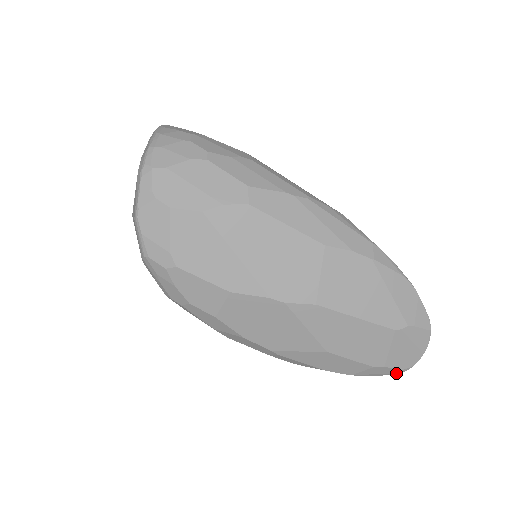
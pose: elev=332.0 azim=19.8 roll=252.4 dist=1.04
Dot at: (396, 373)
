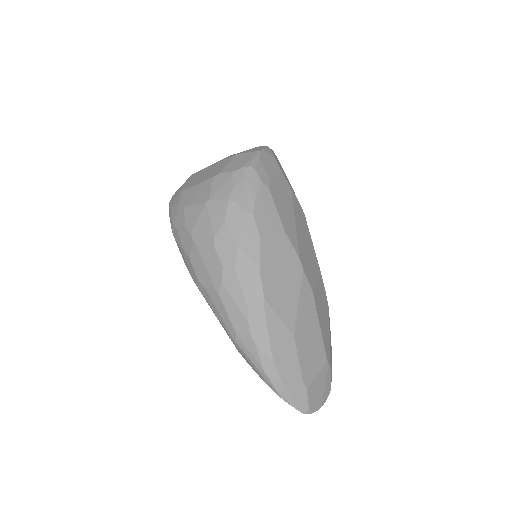
Dot at: (301, 410)
